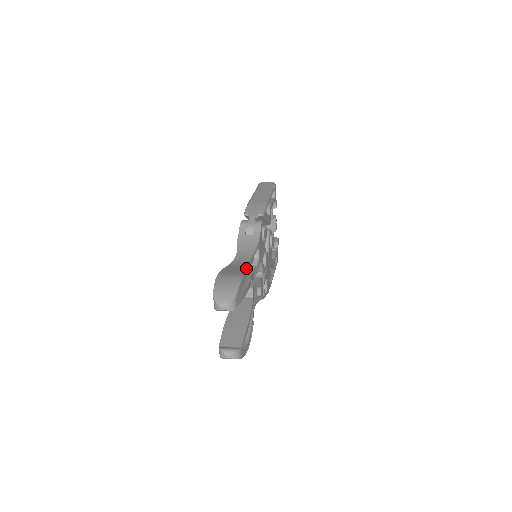
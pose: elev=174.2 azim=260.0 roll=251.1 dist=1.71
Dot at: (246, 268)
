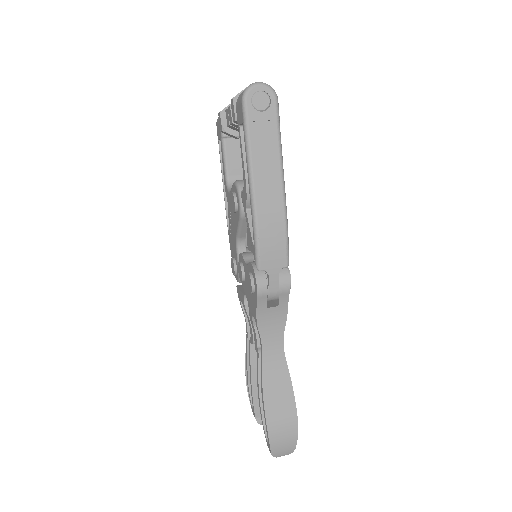
Dot at: (290, 390)
